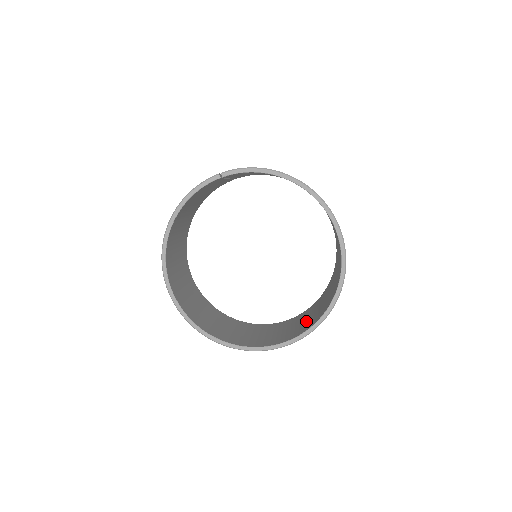
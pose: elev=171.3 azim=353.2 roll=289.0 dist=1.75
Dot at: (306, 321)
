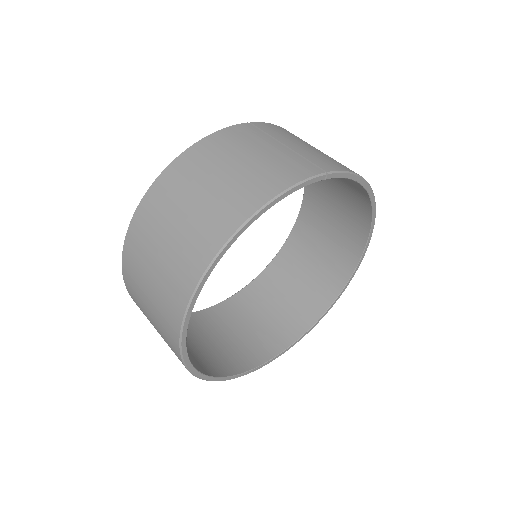
Dot at: (267, 324)
